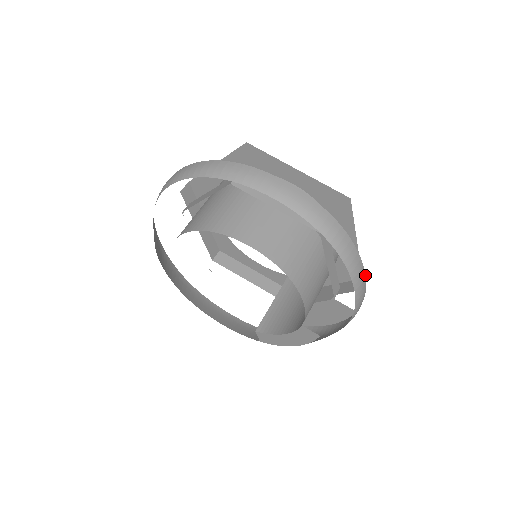
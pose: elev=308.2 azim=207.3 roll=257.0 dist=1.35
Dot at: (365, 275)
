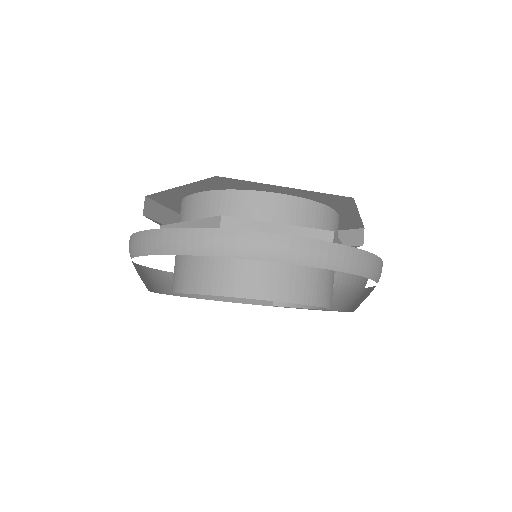
Dot at: (382, 261)
